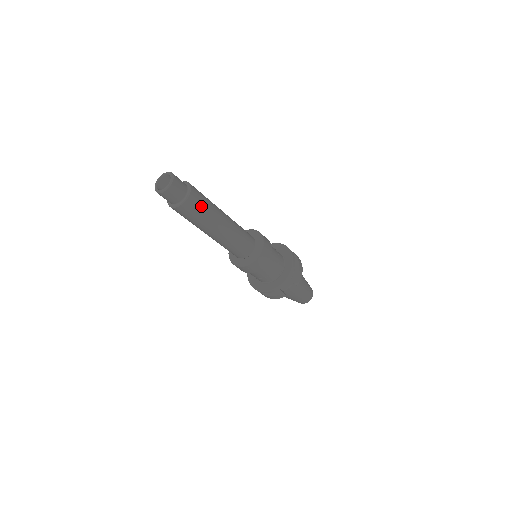
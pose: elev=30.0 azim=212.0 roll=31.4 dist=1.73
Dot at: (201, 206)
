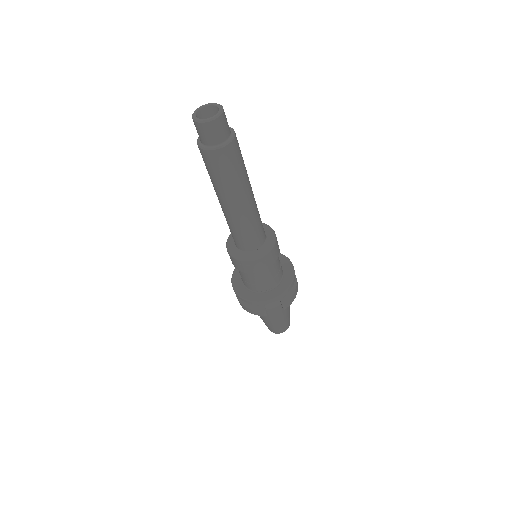
Dot at: (235, 164)
